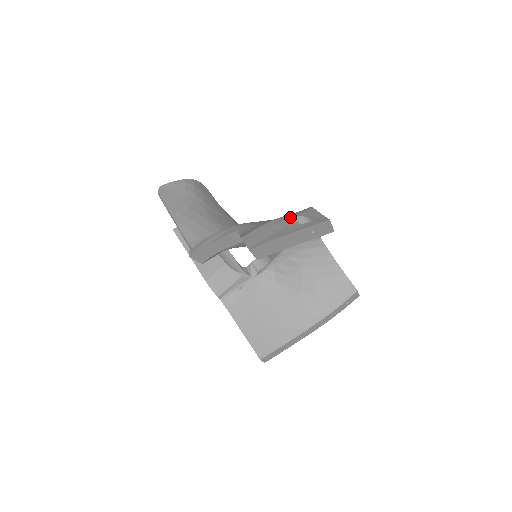
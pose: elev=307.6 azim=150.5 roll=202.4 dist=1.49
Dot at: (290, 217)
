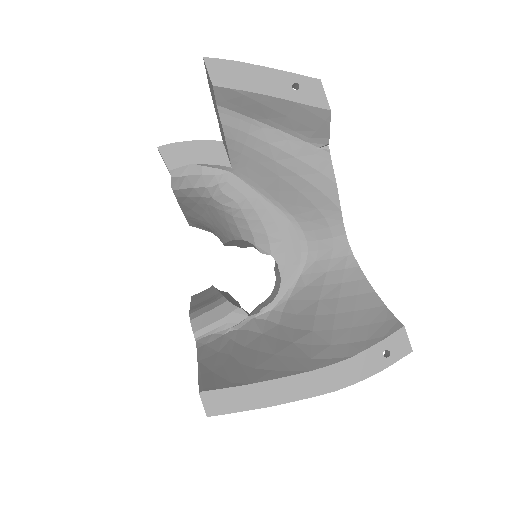
Dot at: occluded
